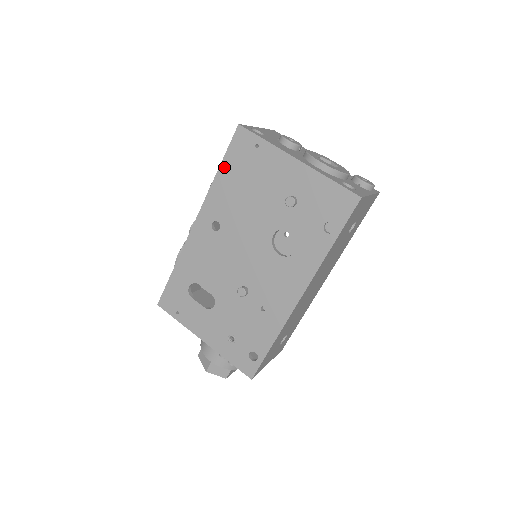
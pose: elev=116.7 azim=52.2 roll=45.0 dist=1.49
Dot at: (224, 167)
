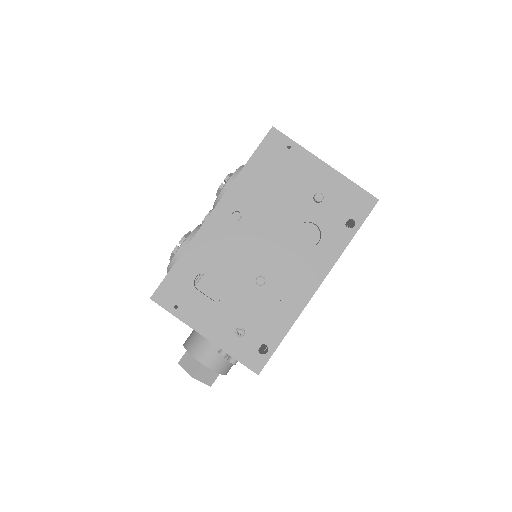
Dot at: (253, 162)
